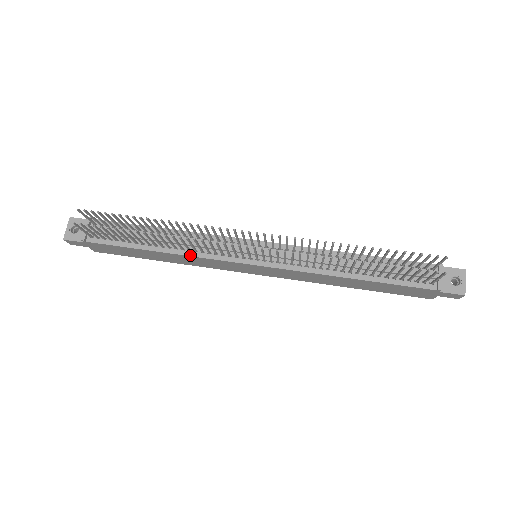
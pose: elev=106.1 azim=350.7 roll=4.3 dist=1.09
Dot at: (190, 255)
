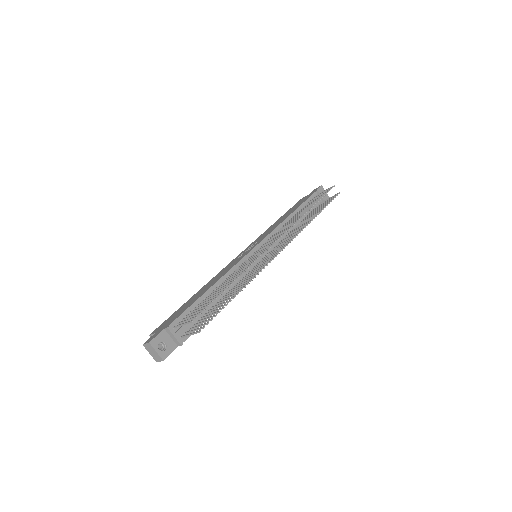
Dot at: occluded
